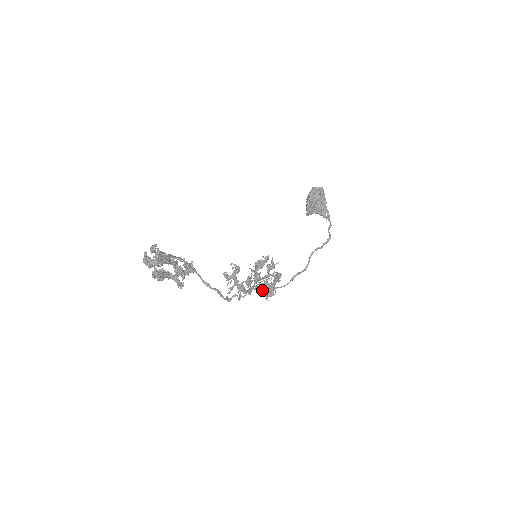
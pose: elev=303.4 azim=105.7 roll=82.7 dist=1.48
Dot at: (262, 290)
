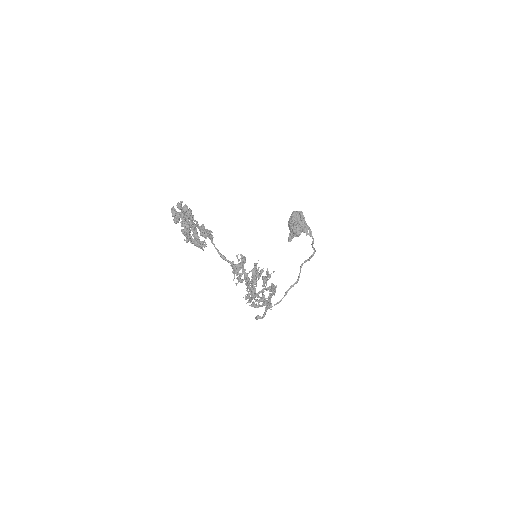
Dot at: (259, 305)
